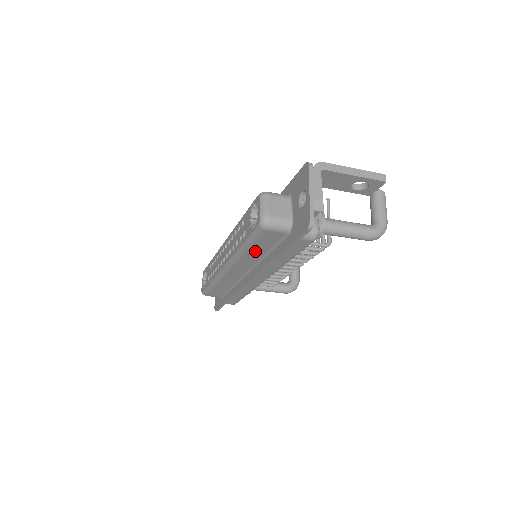
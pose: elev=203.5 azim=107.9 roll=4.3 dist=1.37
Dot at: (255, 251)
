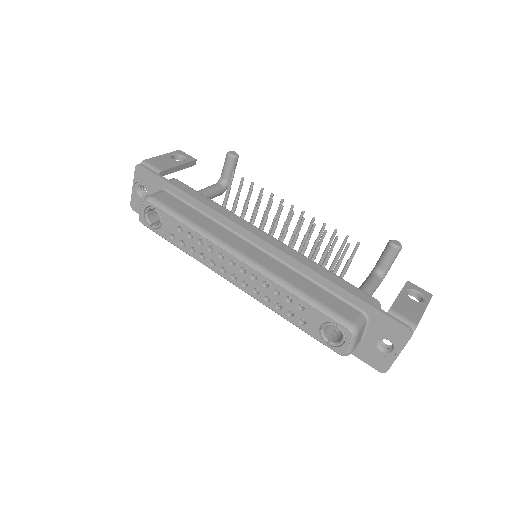
Dot at: occluded
